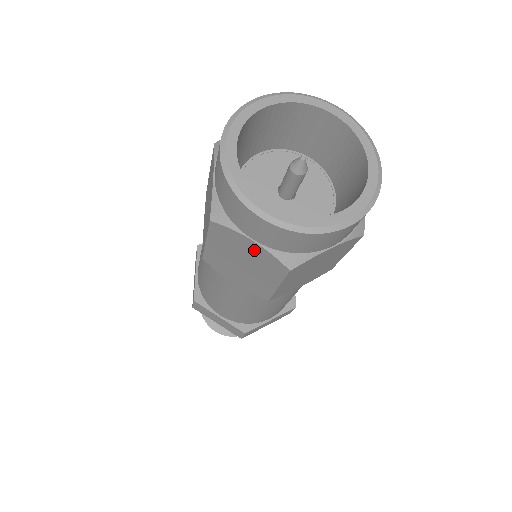
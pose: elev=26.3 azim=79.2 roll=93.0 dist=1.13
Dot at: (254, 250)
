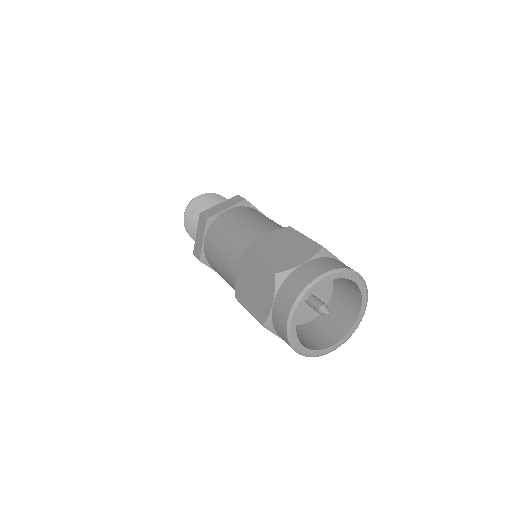
Dot at: occluded
